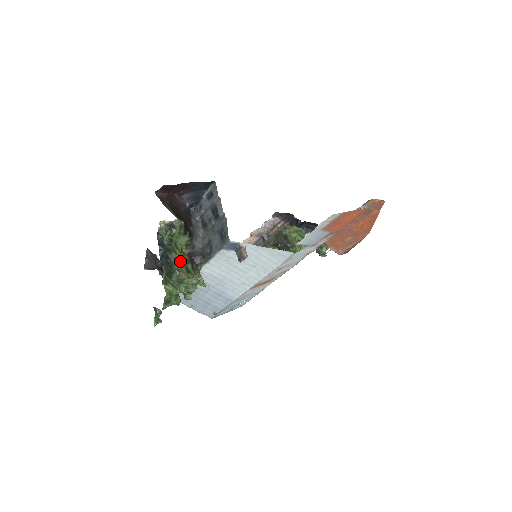
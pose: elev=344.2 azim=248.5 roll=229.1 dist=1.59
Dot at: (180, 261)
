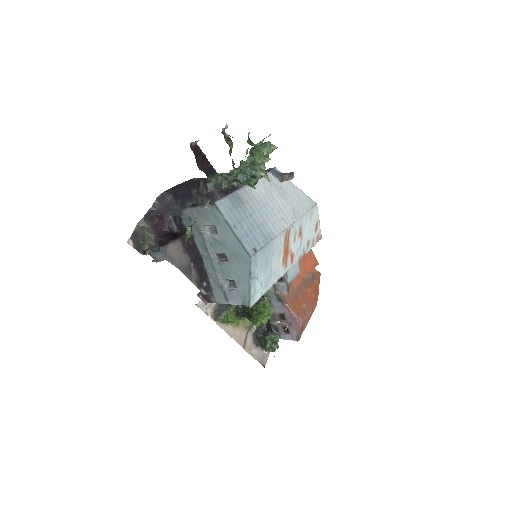
Dot at: occluded
